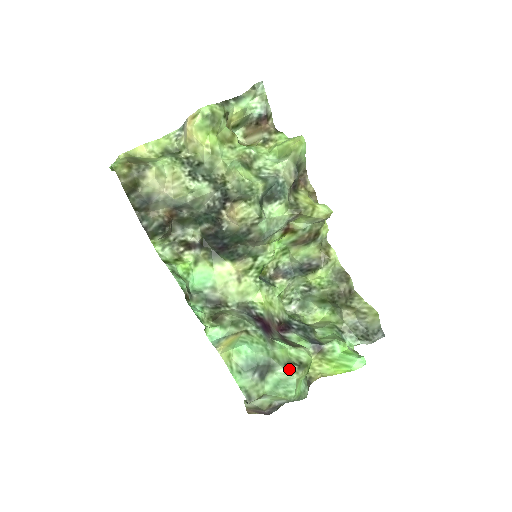
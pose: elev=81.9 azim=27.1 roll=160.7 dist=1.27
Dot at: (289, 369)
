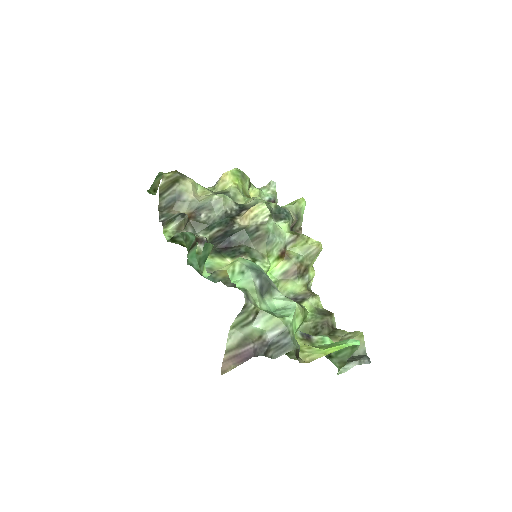
Dot at: (288, 298)
